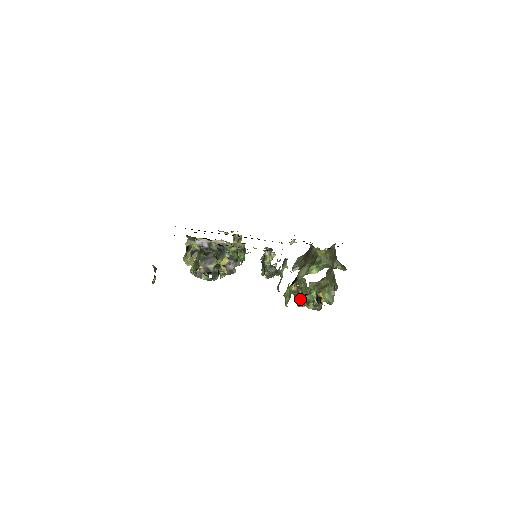
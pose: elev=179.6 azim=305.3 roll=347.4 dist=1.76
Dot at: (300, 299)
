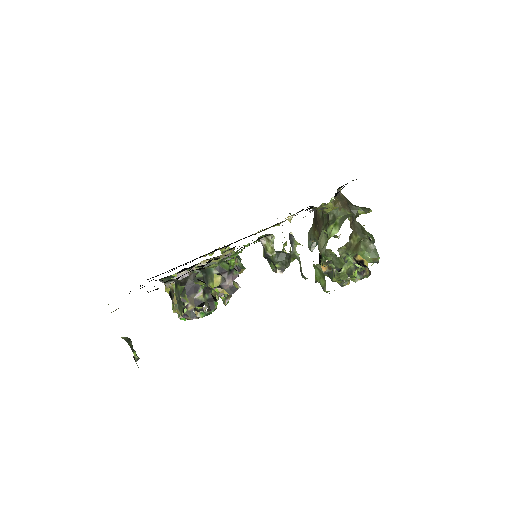
Dot at: (338, 275)
